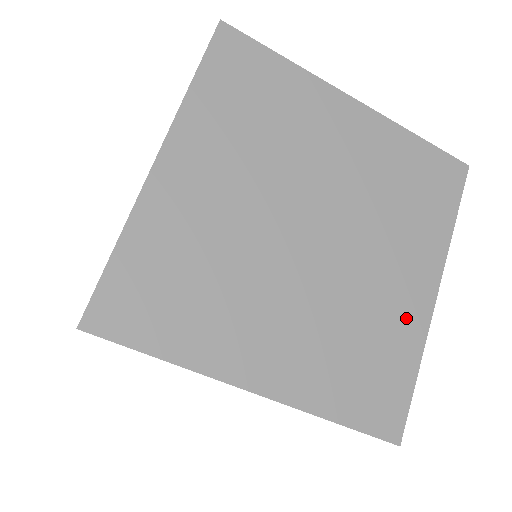
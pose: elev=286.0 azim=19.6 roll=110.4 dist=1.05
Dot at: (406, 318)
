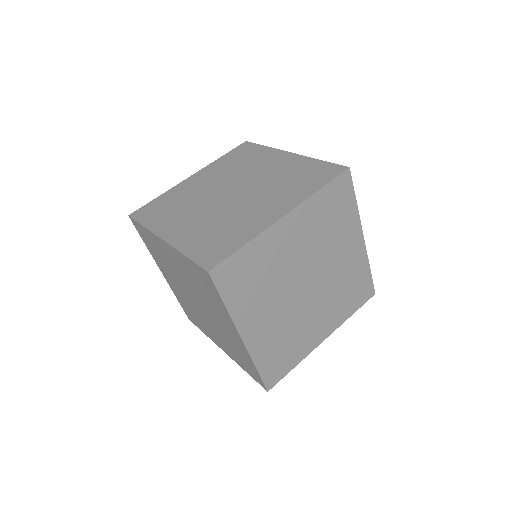
Dot at: (357, 261)
